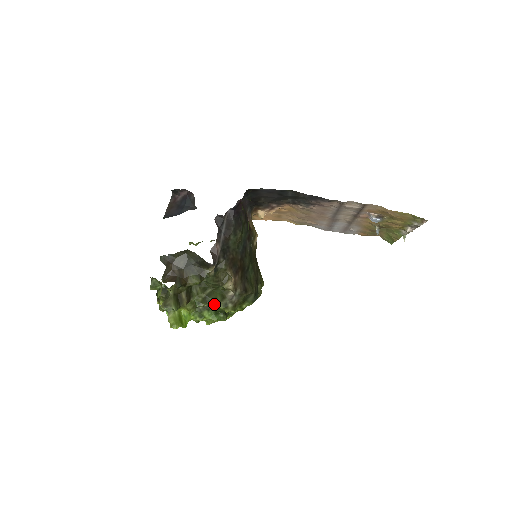
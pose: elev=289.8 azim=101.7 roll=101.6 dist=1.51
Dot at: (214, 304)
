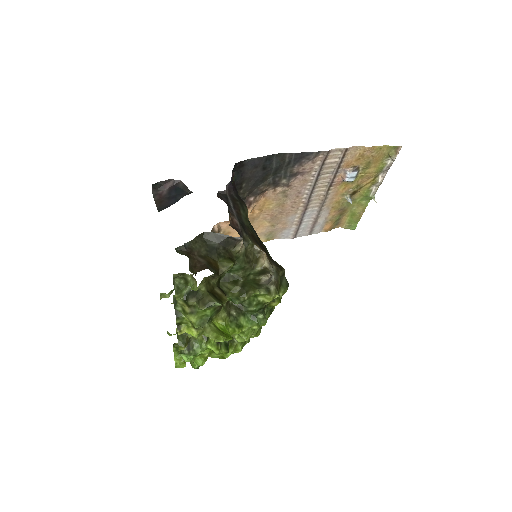
Dot at: (255, 292)
